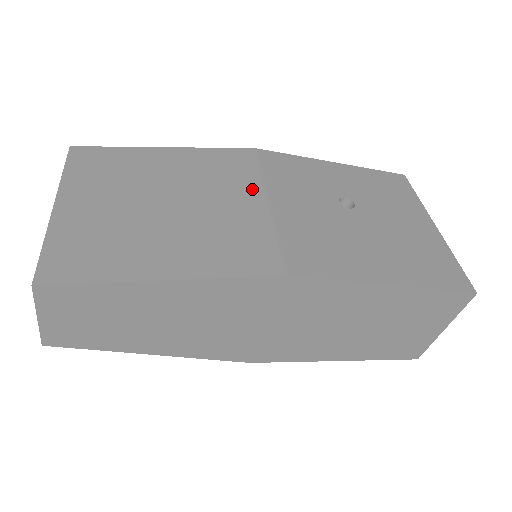
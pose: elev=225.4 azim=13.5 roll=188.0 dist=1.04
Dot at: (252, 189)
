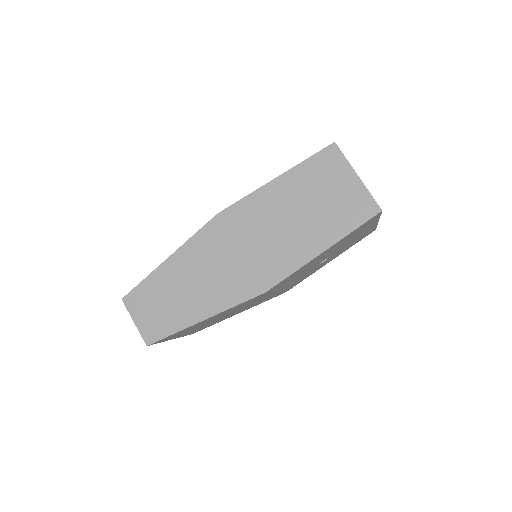
Dot at: occluded
